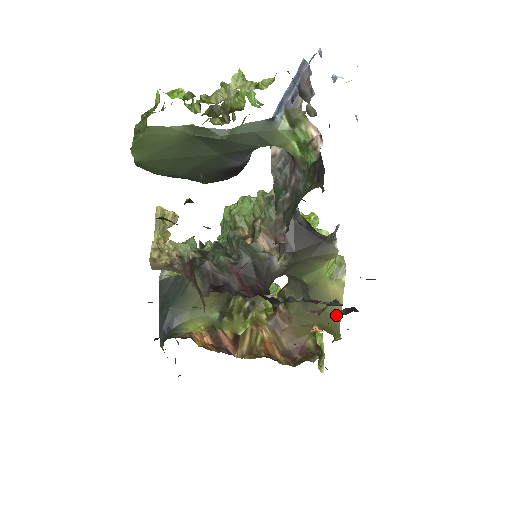
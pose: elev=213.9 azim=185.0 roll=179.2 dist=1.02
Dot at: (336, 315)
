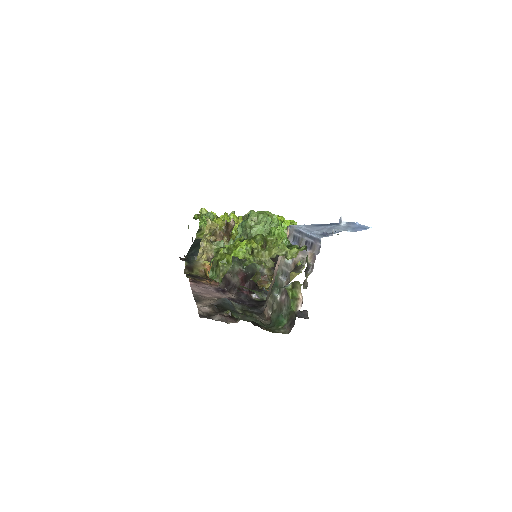
Dot at: occluded
